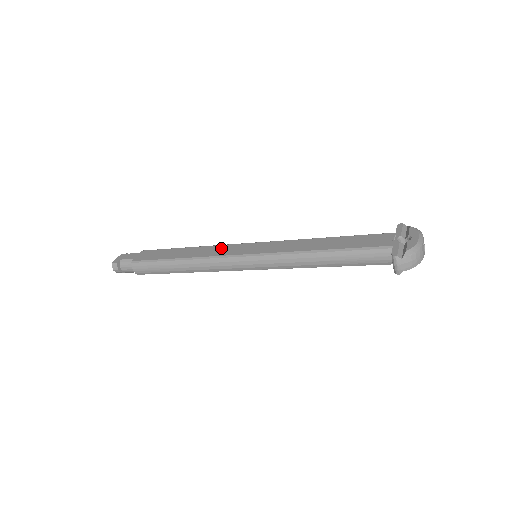
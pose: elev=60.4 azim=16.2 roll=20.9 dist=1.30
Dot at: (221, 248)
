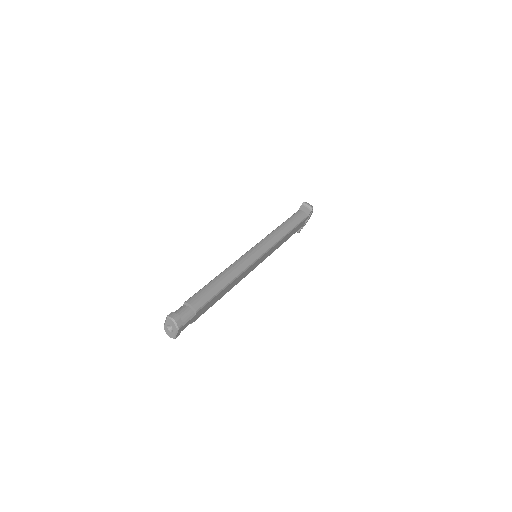
Dot at: occluded
